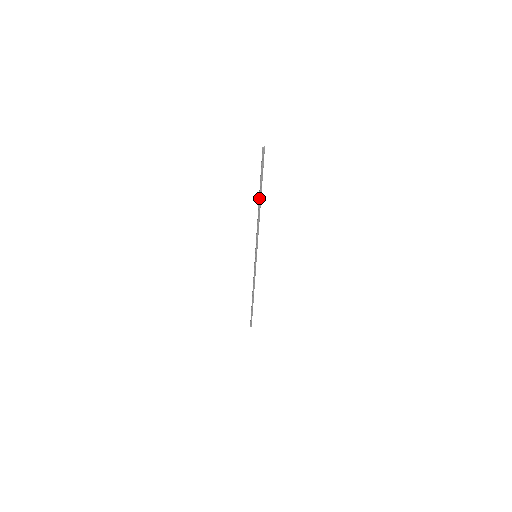
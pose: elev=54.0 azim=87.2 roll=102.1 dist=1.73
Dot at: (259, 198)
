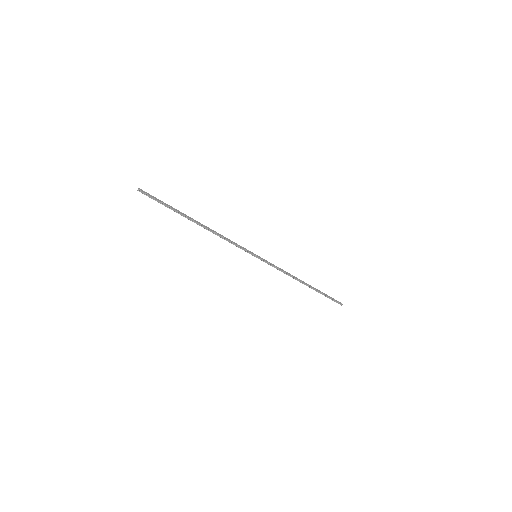
Dot at: (190, 220)
